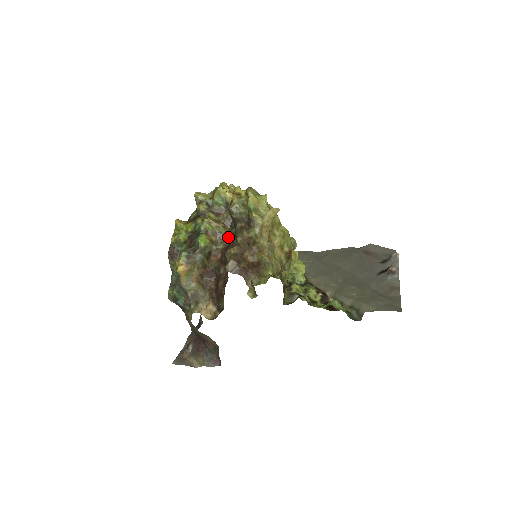
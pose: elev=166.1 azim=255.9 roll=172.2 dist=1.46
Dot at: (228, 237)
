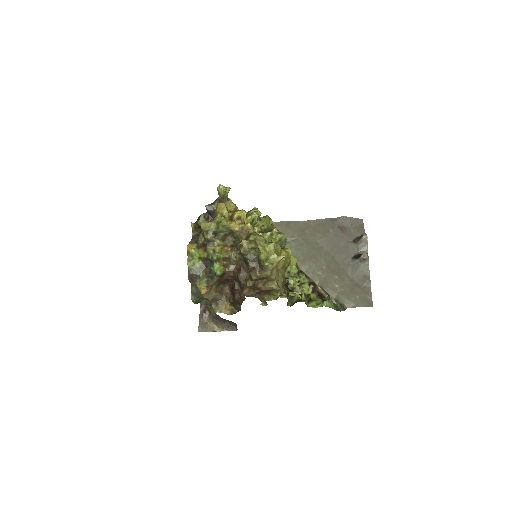
Dot at: (237, 260)
